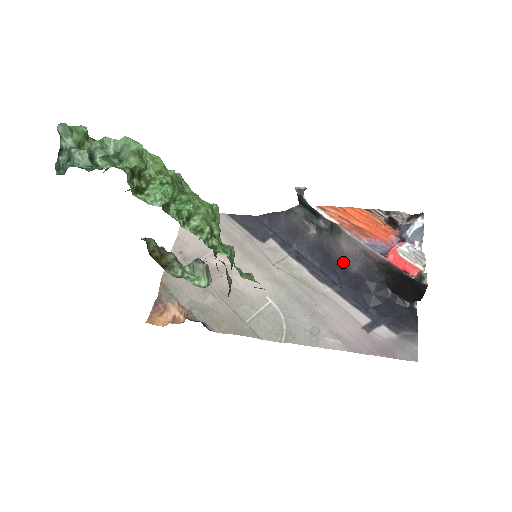
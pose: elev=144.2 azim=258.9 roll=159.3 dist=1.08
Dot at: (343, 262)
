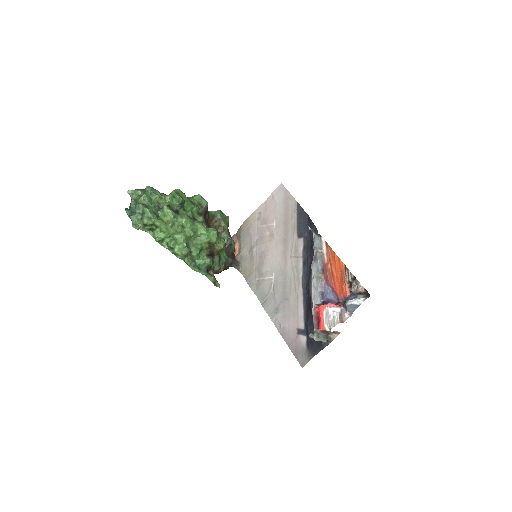
Dot at: occluded
